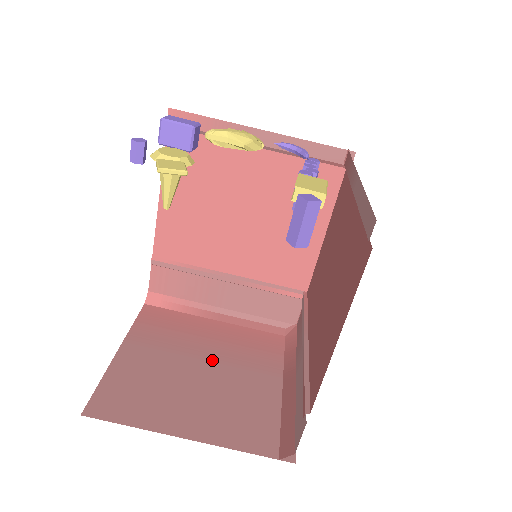
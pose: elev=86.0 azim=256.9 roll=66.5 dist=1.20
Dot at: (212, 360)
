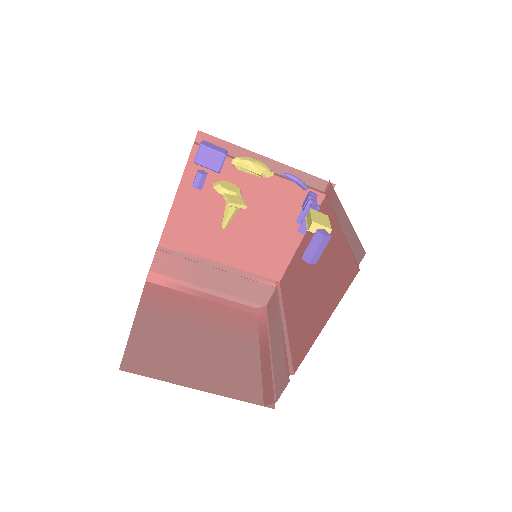
Dot at: (207, 331)
